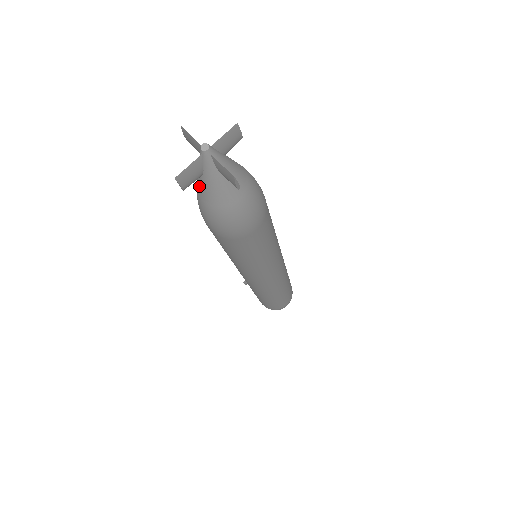
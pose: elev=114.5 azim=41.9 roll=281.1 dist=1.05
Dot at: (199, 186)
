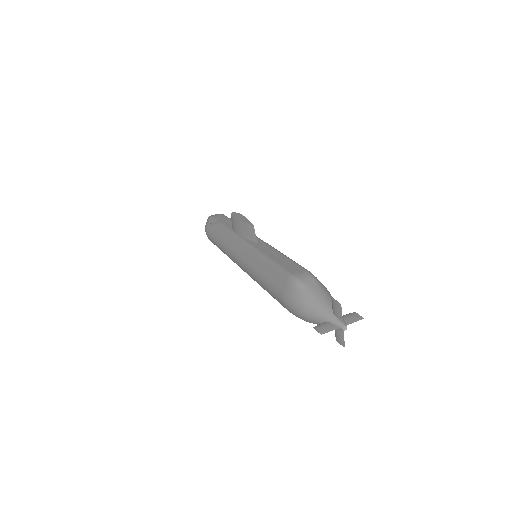
Dot at: (314, 314)
